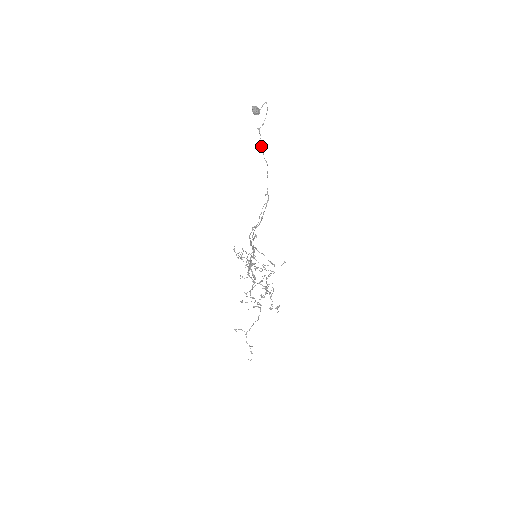
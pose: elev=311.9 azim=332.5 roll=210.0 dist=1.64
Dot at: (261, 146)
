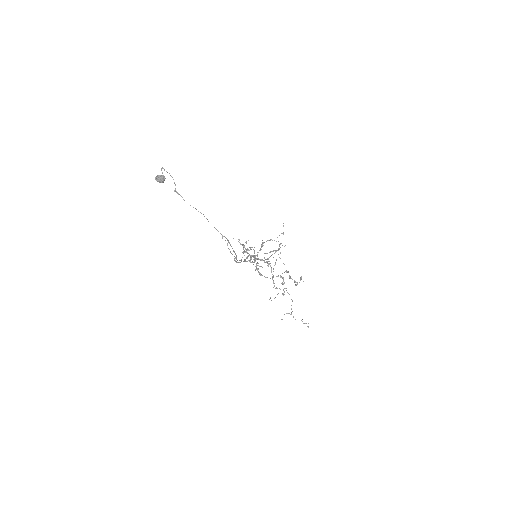
Dot at: occluded
